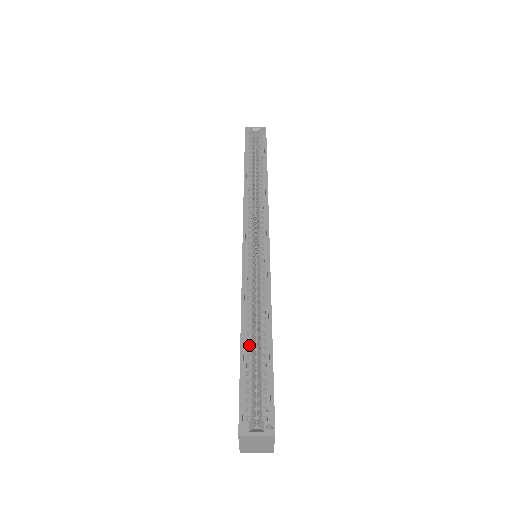
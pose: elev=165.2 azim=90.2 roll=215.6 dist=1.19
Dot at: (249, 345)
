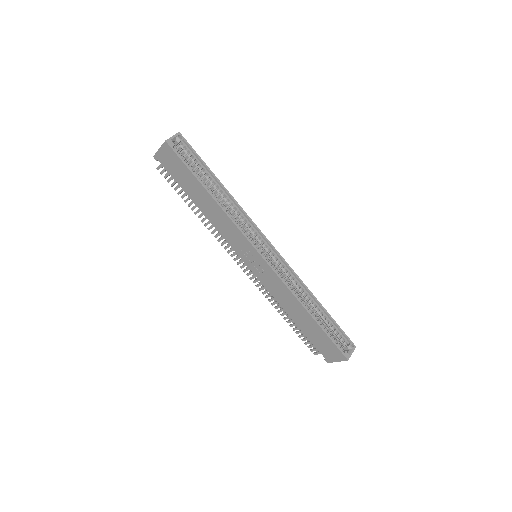
Dot at: (316, 318)
